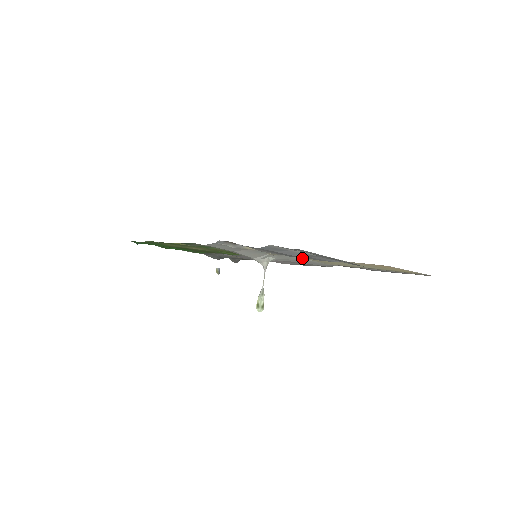
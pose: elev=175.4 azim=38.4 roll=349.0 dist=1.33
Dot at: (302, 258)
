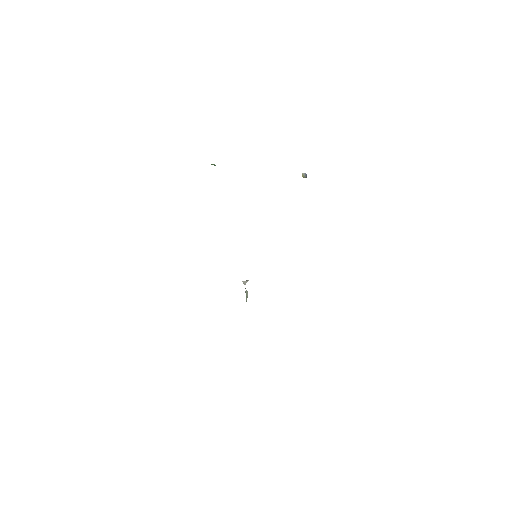
Dot at: occluded
